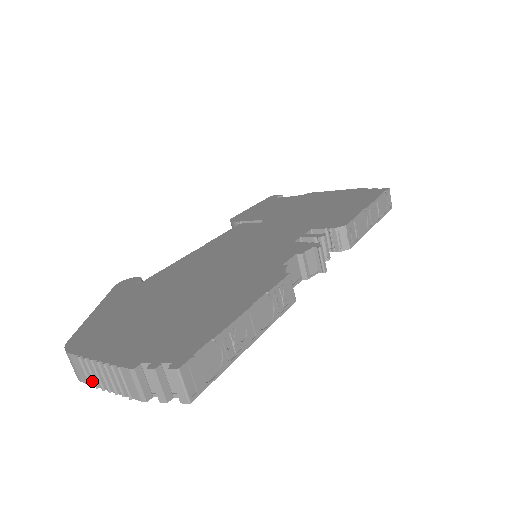
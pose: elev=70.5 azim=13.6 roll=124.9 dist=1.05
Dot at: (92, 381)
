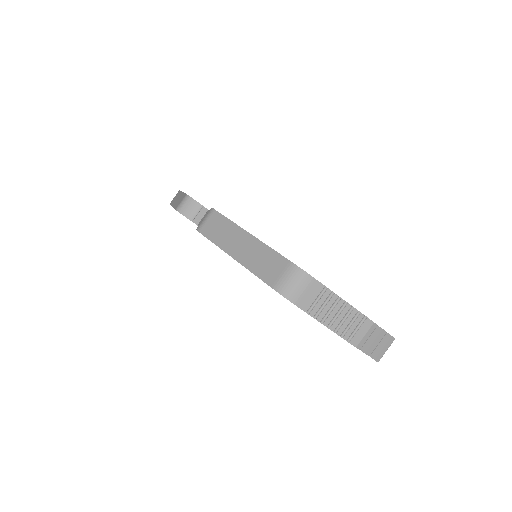
Dot at: (314, 310)
